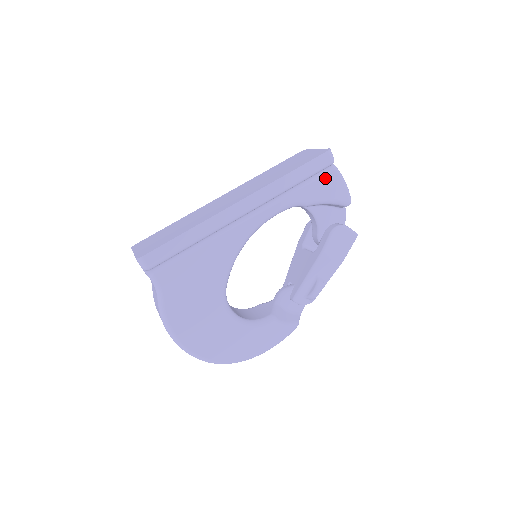
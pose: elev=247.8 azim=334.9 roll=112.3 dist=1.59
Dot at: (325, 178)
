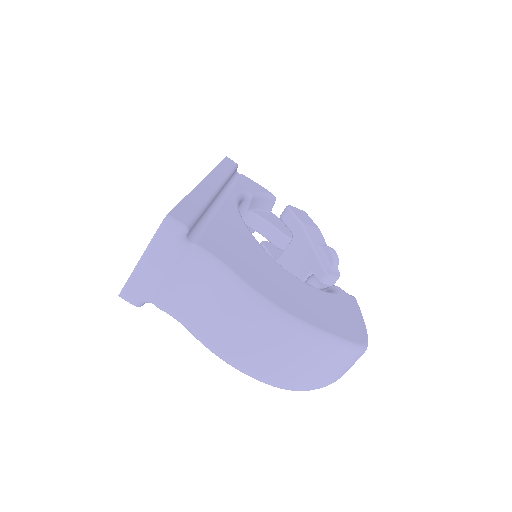
Dot at: (242, 178)
